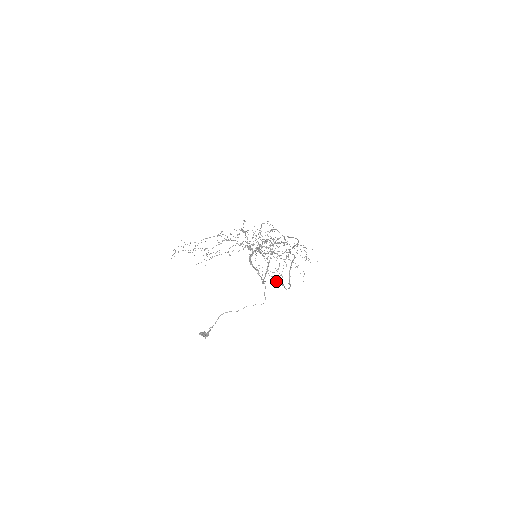
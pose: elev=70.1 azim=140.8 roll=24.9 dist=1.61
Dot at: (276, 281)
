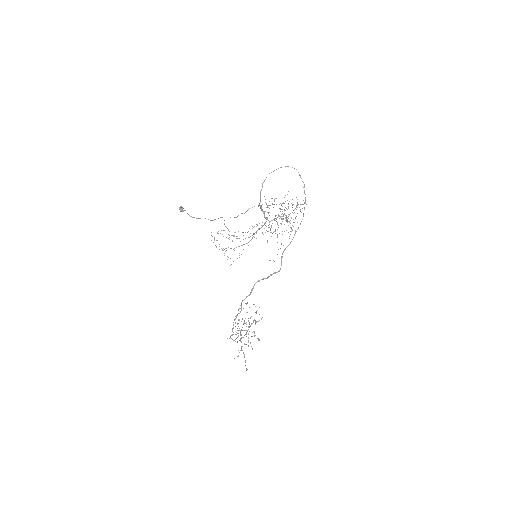
Dot at: occluded
